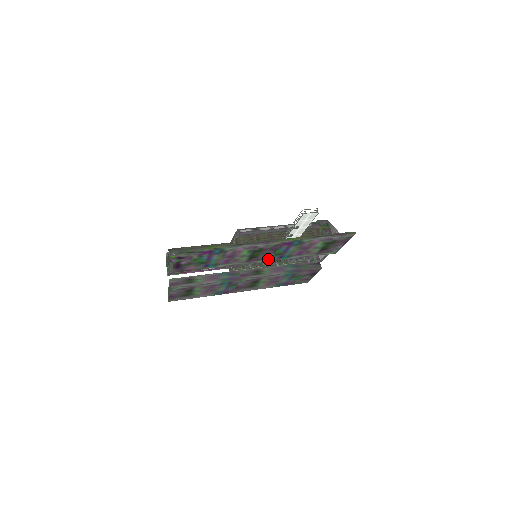
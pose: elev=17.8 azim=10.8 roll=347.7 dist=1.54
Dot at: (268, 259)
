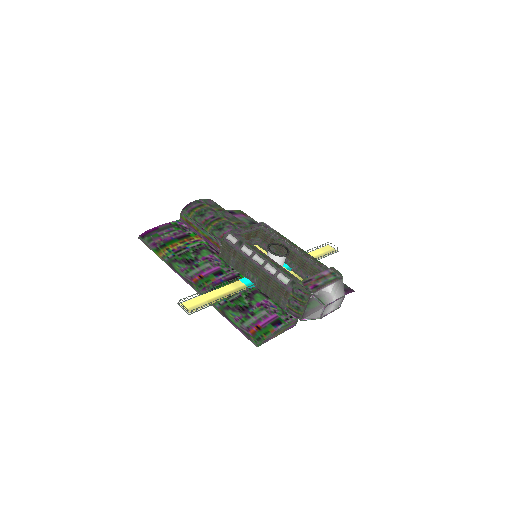
Dot at: occluded
